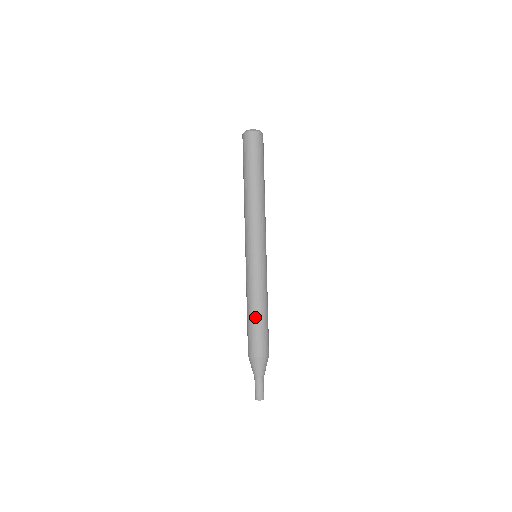
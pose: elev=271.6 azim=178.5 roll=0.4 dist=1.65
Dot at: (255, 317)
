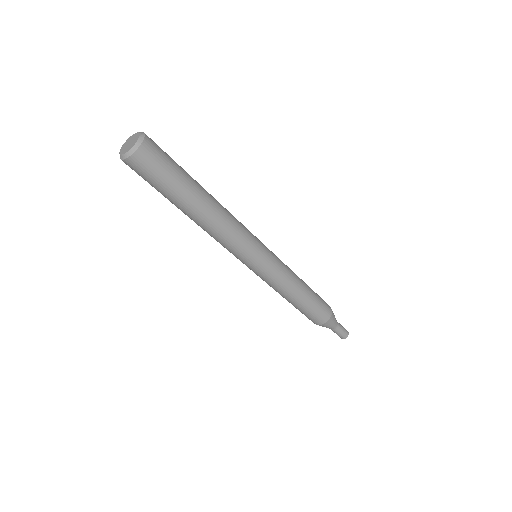
Dot at: (300, 303)
